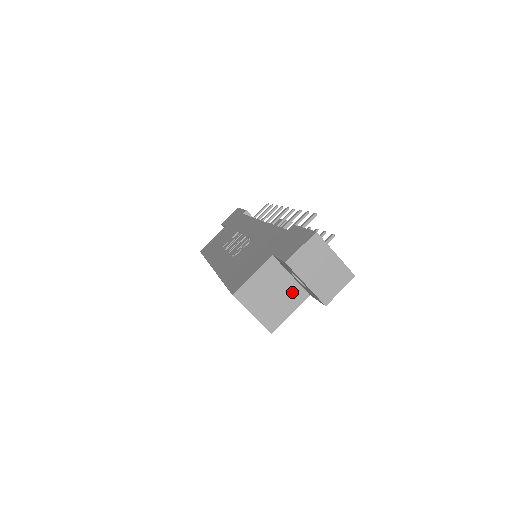
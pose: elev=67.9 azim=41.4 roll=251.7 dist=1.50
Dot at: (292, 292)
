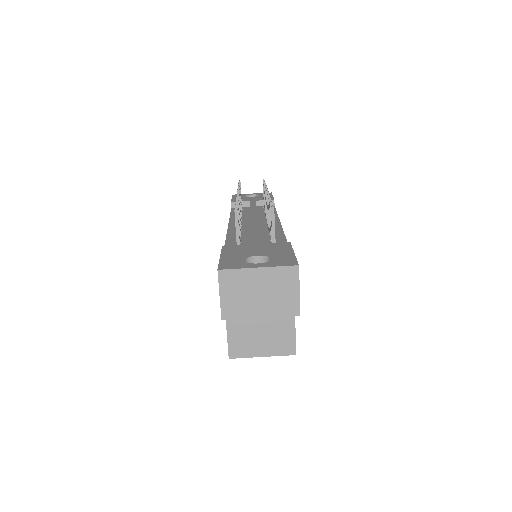
Dot at: occluded
